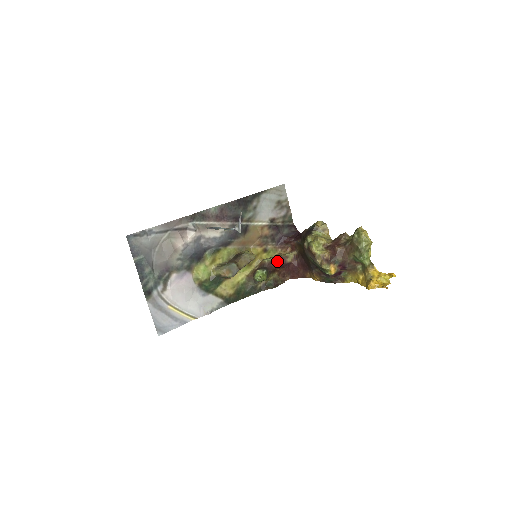
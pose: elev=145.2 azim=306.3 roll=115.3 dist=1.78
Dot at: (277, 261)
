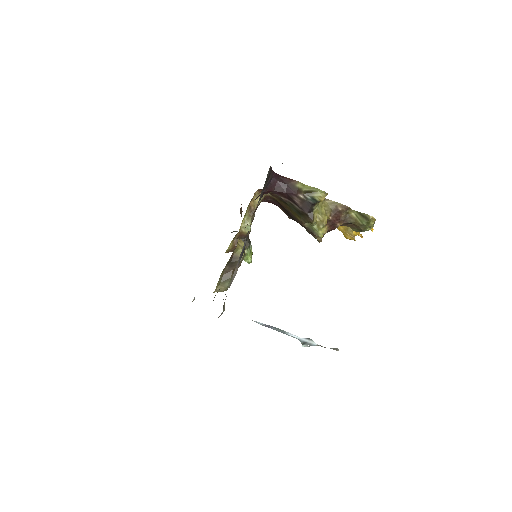
Dot at: (253, 219)
